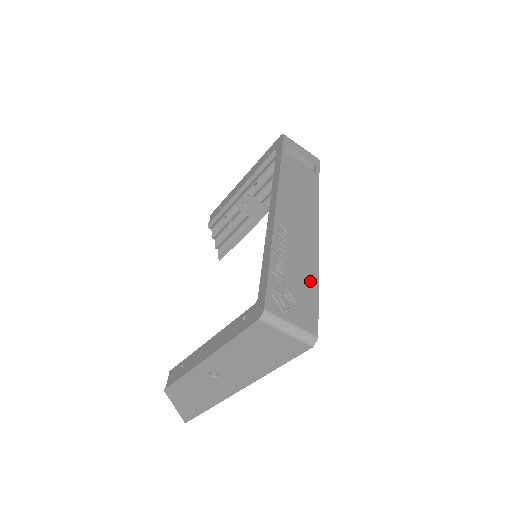
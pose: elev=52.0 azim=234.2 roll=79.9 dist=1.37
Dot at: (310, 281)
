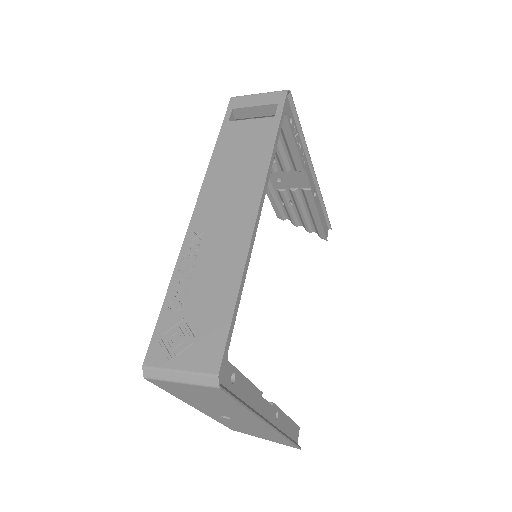
Dot at: (224, 293)
